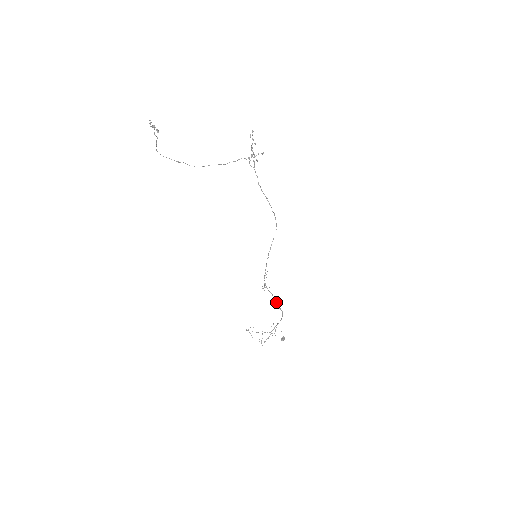
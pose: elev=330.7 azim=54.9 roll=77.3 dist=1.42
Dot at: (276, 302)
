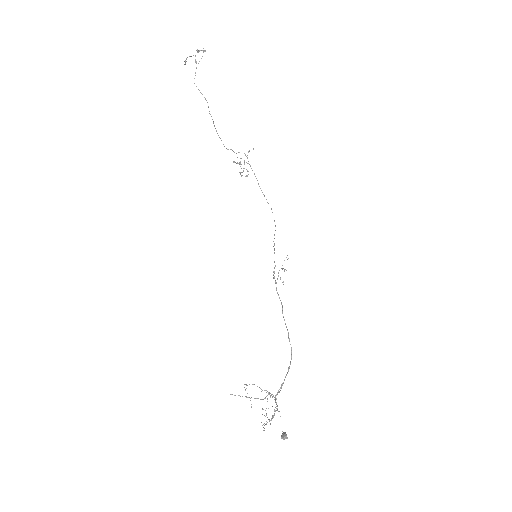
Dot at: (285, 324)
